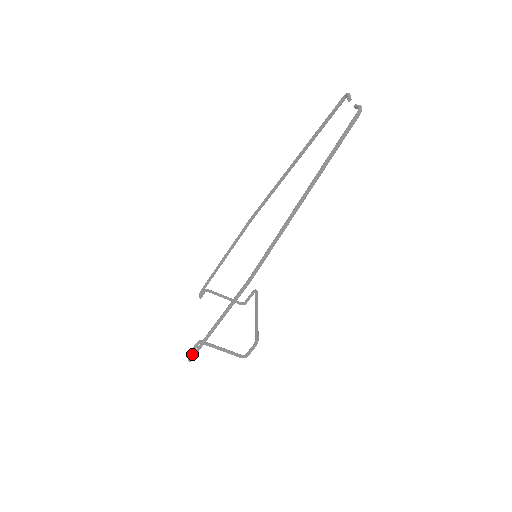
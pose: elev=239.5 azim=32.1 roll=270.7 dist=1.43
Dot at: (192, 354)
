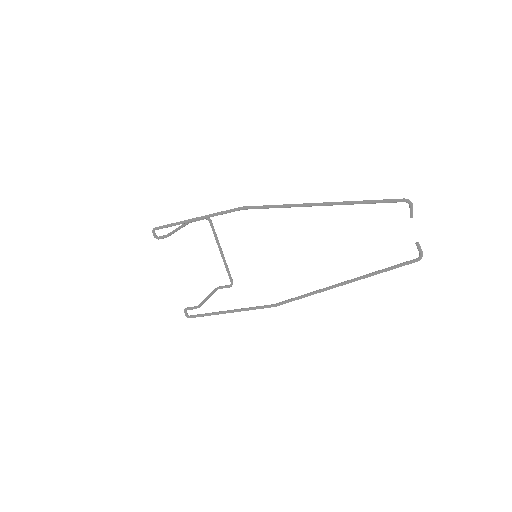
Dot at: (194, 317)
